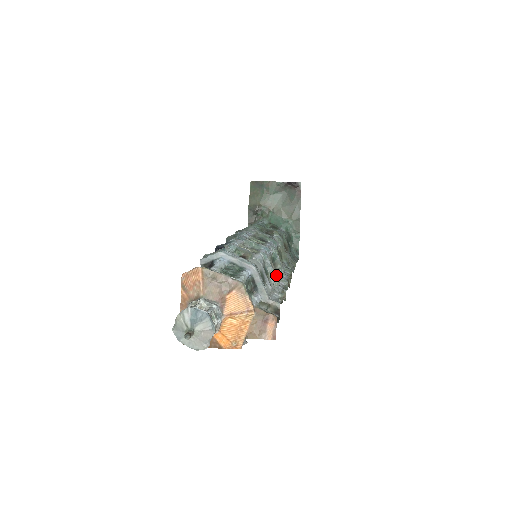
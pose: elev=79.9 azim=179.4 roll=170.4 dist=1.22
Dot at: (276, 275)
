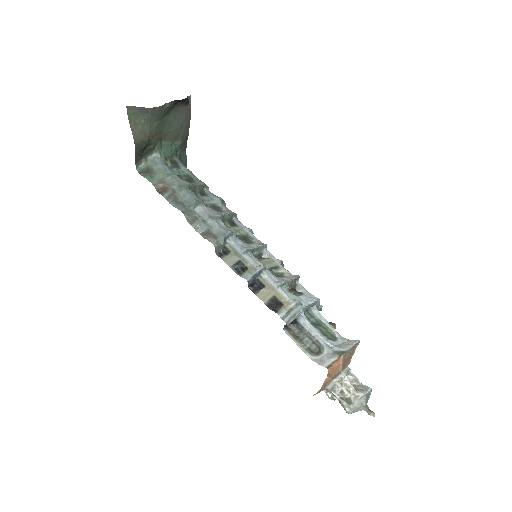
Dot at: occluded
